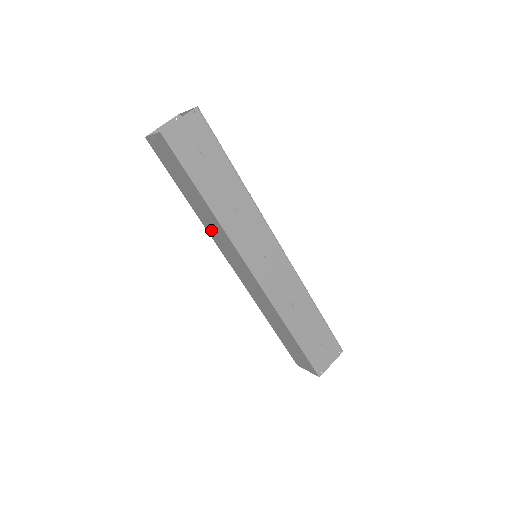
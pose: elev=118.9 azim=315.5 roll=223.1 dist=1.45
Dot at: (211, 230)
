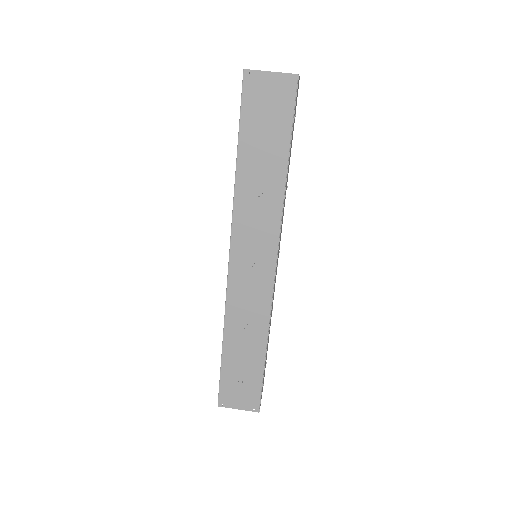
Dot at: occluded
